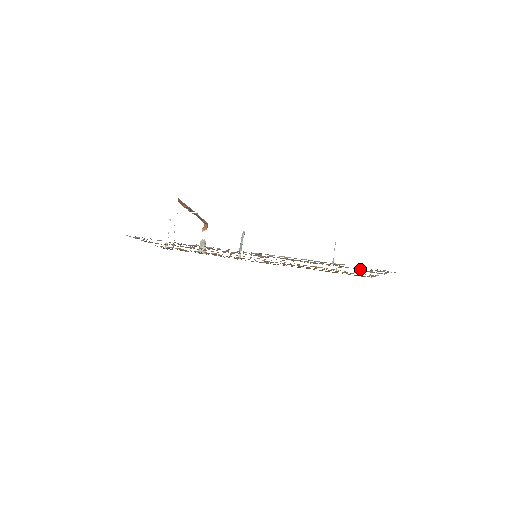
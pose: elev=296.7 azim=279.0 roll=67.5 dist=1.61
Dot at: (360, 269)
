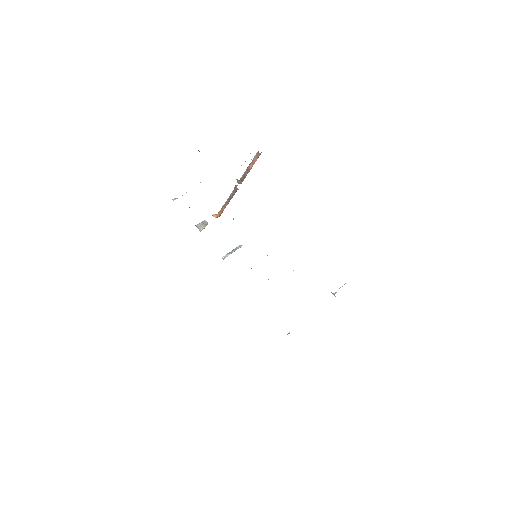
Dot at: occluded
